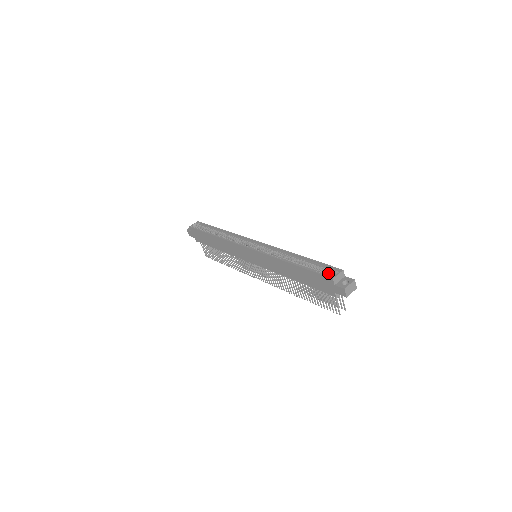
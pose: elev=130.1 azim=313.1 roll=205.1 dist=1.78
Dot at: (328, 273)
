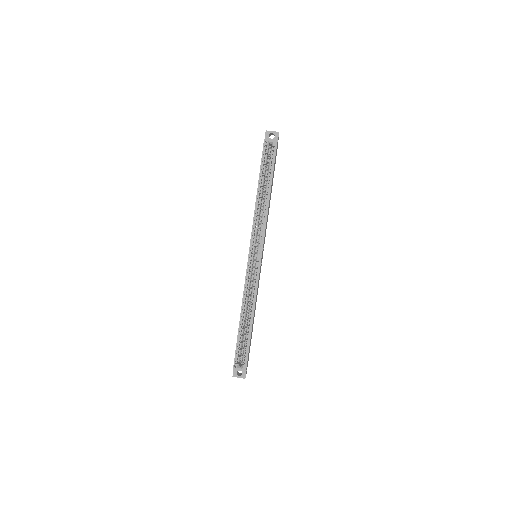
Dot at: (243, 356)
